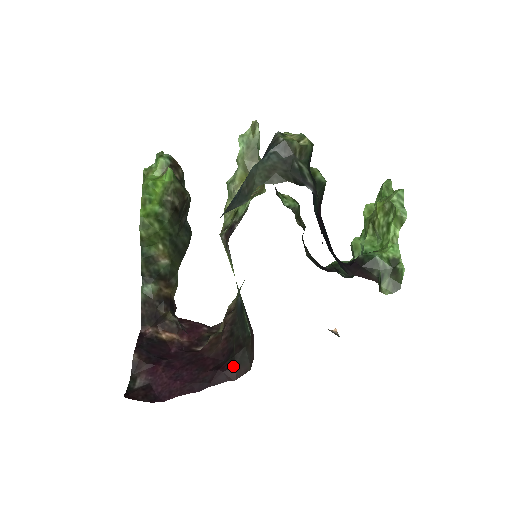
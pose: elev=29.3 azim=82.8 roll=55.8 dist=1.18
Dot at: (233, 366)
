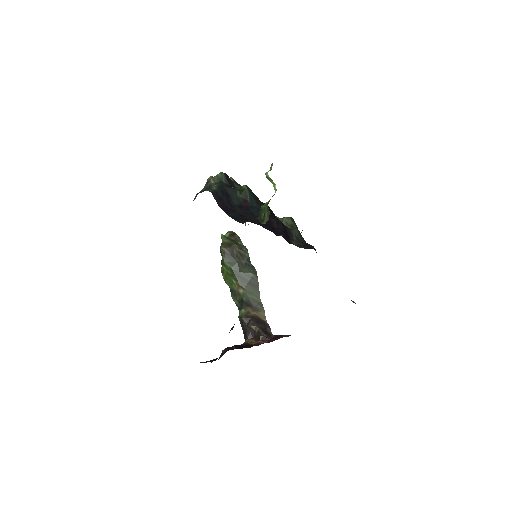
Dot at: occluded
